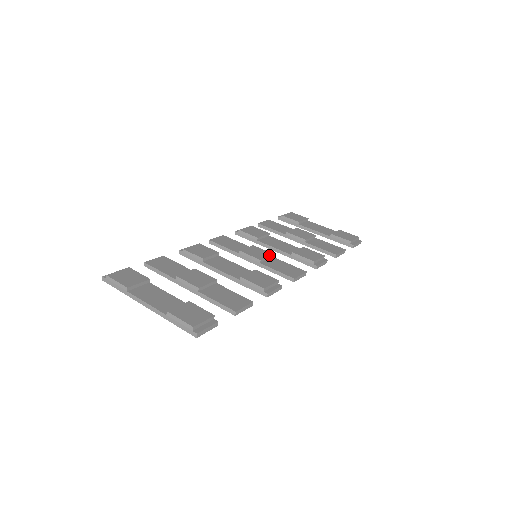
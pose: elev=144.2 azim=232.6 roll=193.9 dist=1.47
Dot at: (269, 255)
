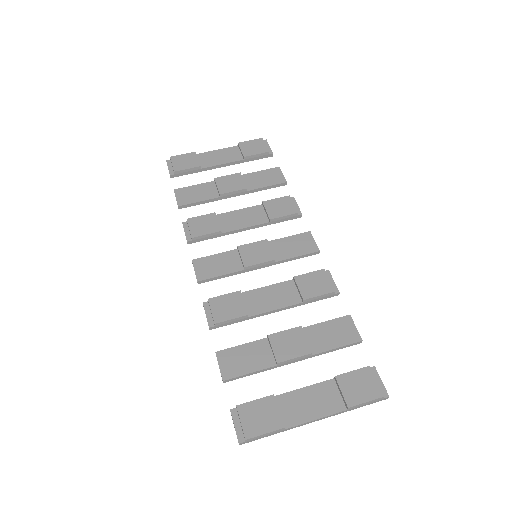
Dot at: (268, 245)
